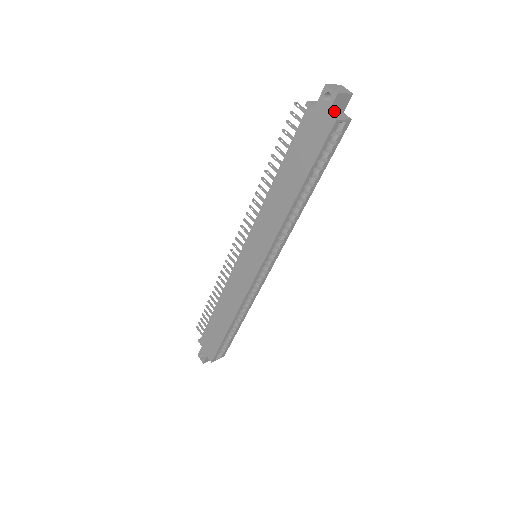
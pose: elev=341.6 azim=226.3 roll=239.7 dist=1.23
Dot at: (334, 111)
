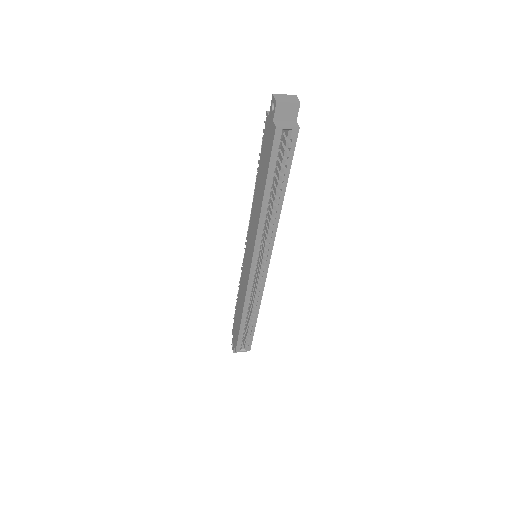
Dot at: (282, 119)
